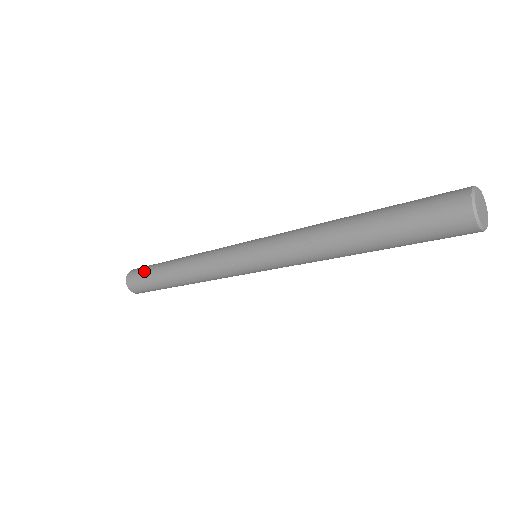
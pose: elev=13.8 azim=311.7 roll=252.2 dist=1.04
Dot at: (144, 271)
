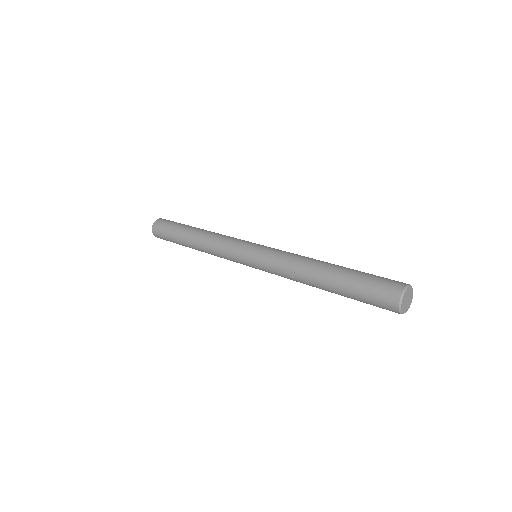
Dot at: (167, 229)
